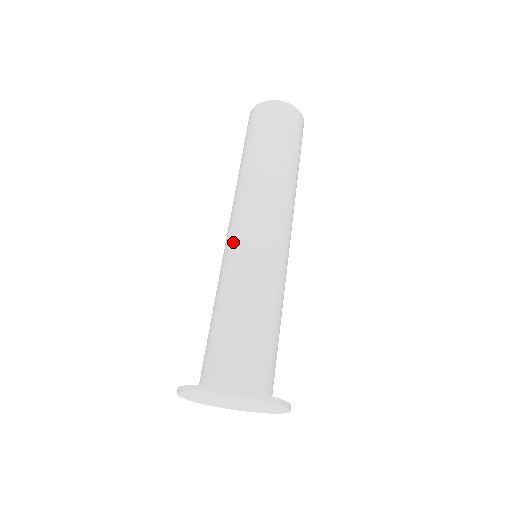
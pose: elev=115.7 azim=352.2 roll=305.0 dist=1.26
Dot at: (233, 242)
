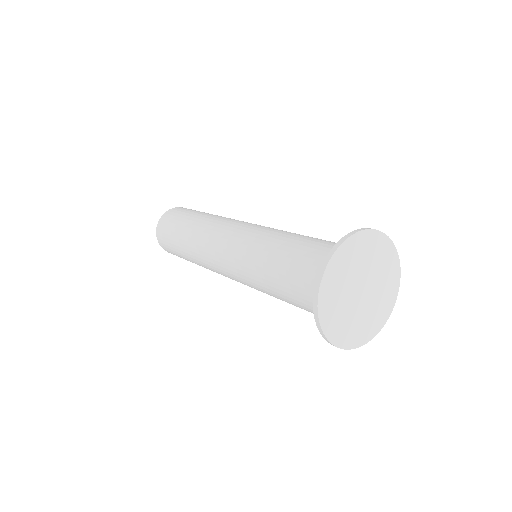
Dot at: (230, 258)
